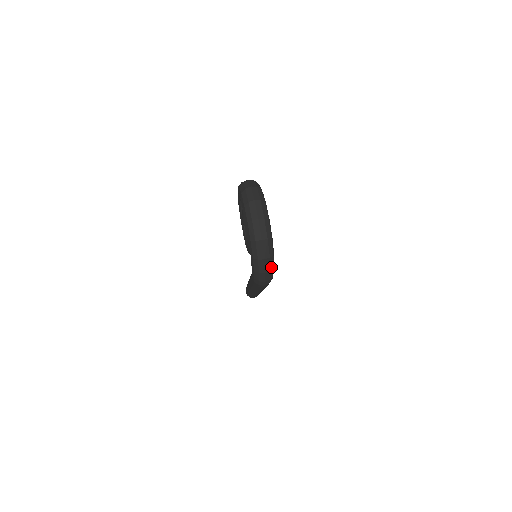
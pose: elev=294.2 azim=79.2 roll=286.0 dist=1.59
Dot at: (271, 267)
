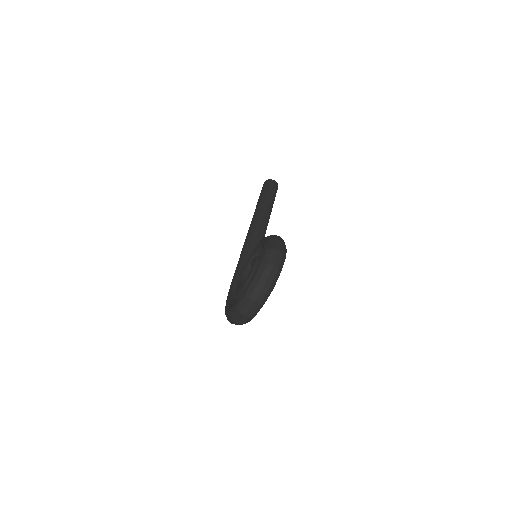
Dot at: occluded
